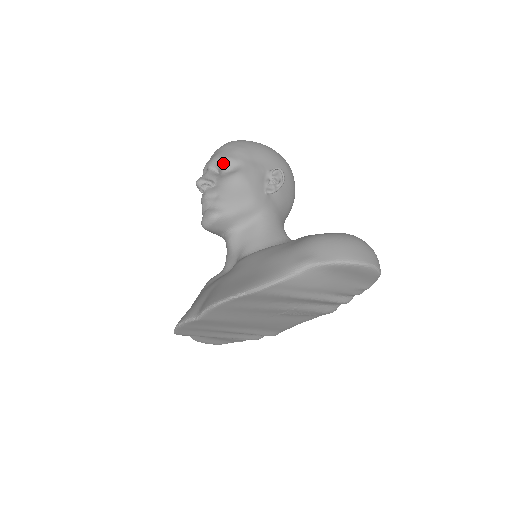
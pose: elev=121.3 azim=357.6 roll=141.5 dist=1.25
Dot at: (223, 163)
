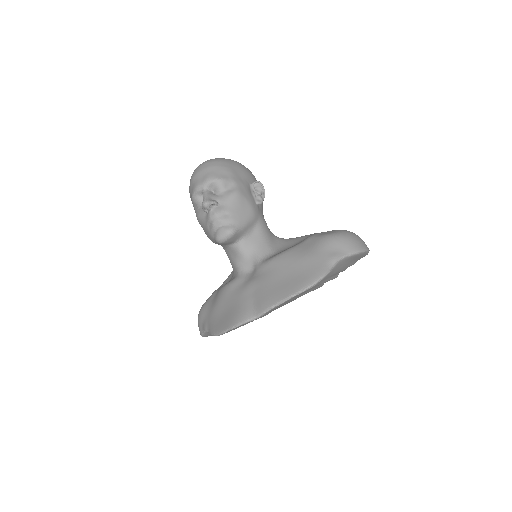
Dot at: (219, 184)
